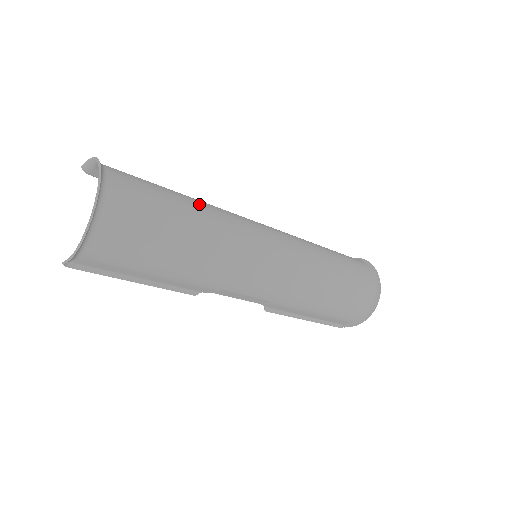
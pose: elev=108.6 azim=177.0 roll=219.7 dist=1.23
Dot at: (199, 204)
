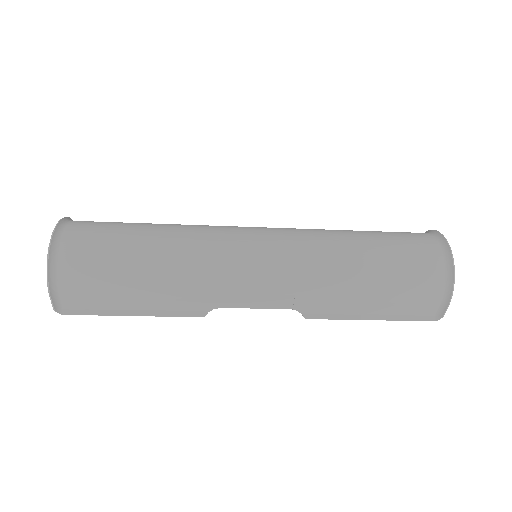
Dot at: (170, 224)
